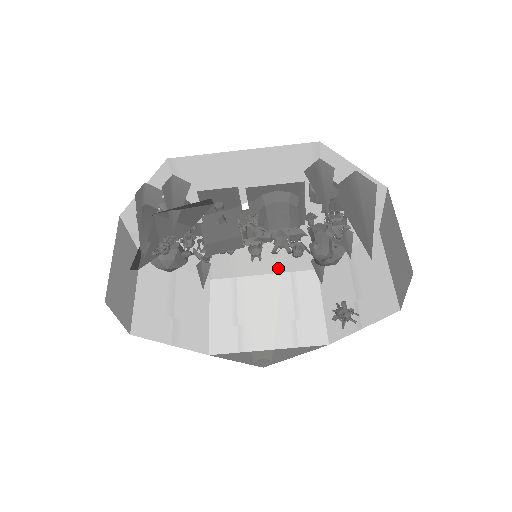
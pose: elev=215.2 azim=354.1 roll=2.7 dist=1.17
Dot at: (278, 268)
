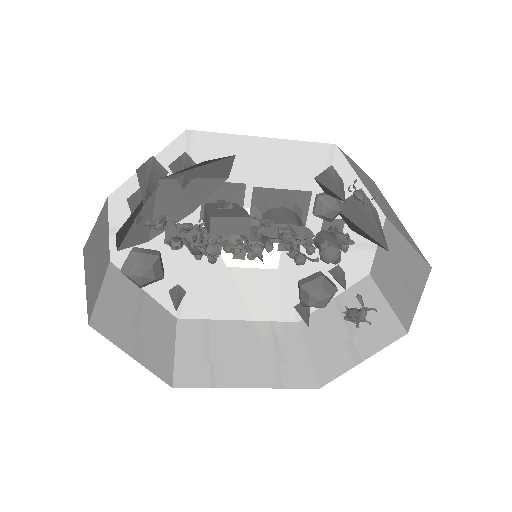
Dot at: (282, 266)
